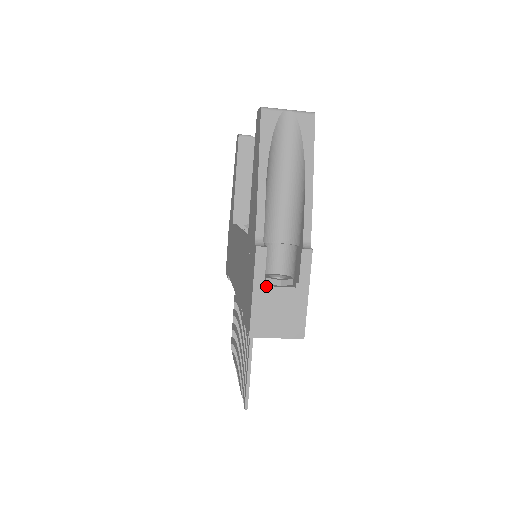
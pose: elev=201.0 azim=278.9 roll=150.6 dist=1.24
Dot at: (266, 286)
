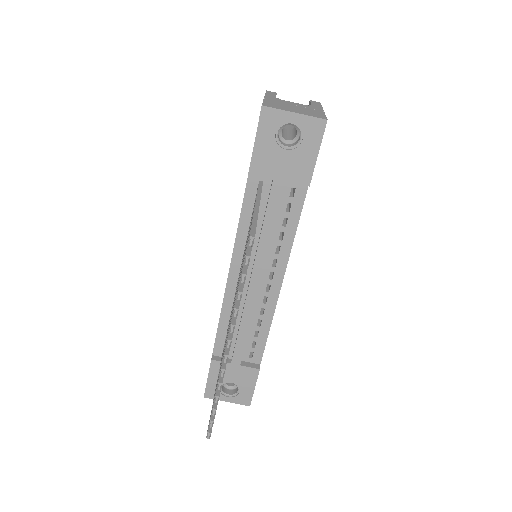
Dot at: (278, 99)
